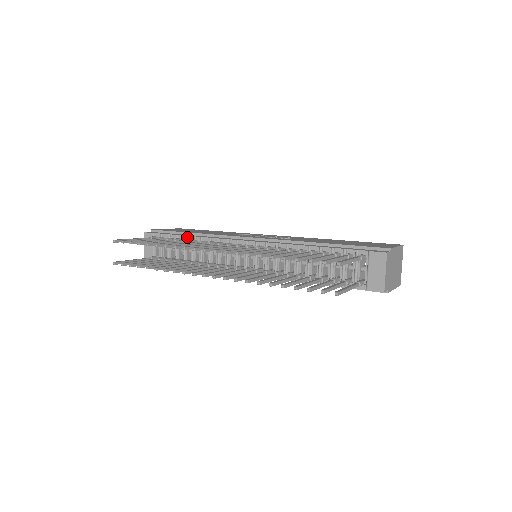
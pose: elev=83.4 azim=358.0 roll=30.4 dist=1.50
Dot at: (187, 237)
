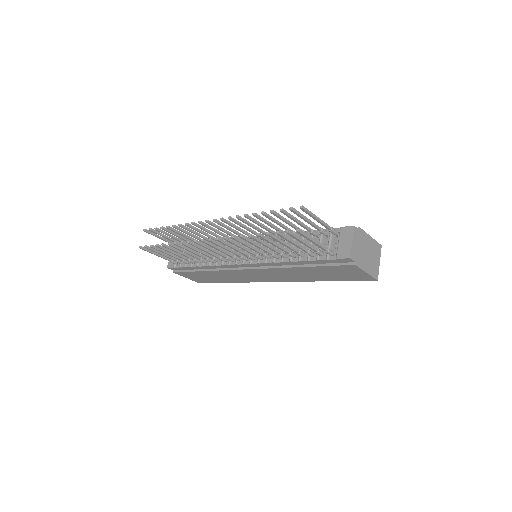
Dot at: occluded
